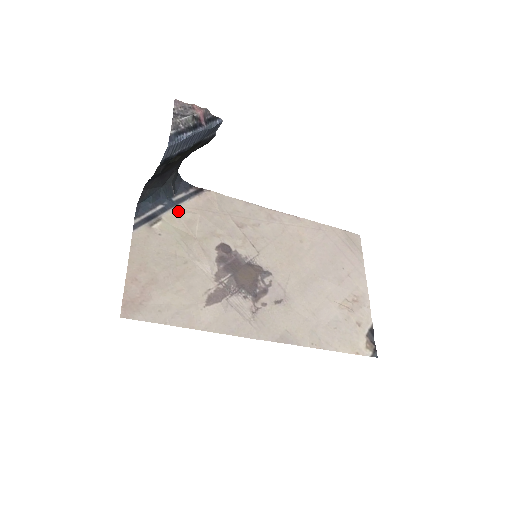
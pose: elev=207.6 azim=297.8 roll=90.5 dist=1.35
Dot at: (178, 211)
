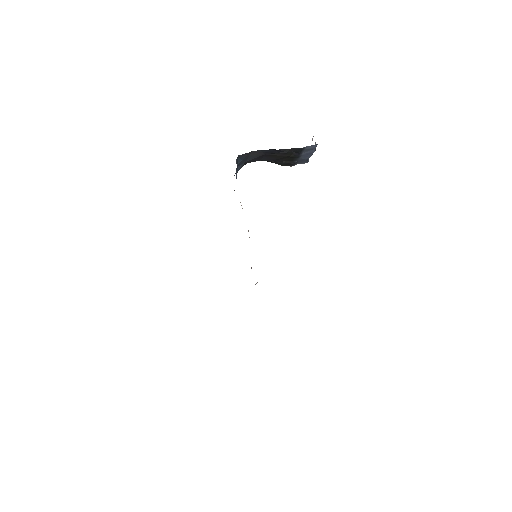
Dot at: occluded
